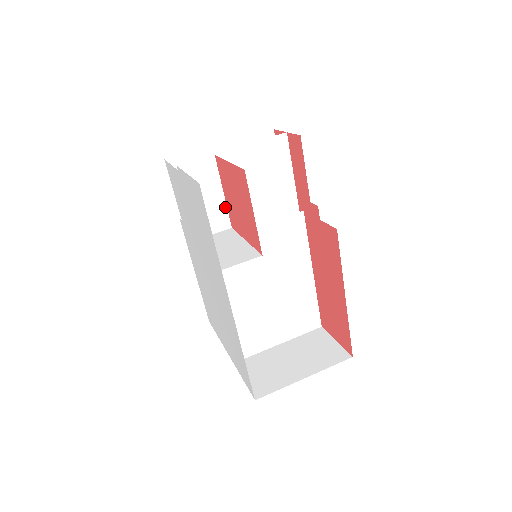
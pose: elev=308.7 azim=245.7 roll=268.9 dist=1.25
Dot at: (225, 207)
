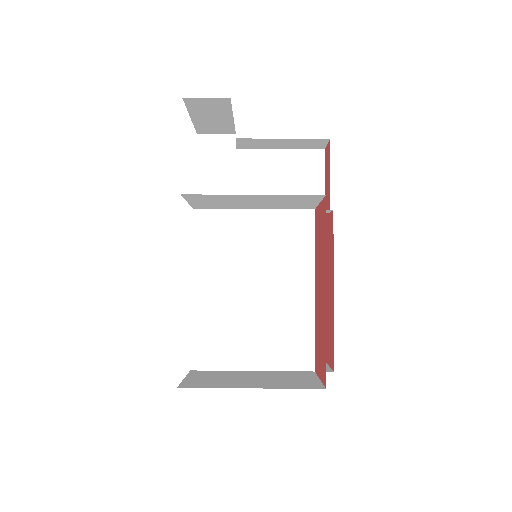
Dot at: (233, 188)
